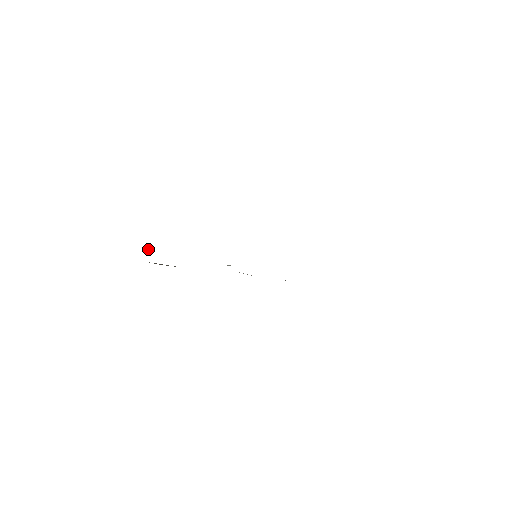
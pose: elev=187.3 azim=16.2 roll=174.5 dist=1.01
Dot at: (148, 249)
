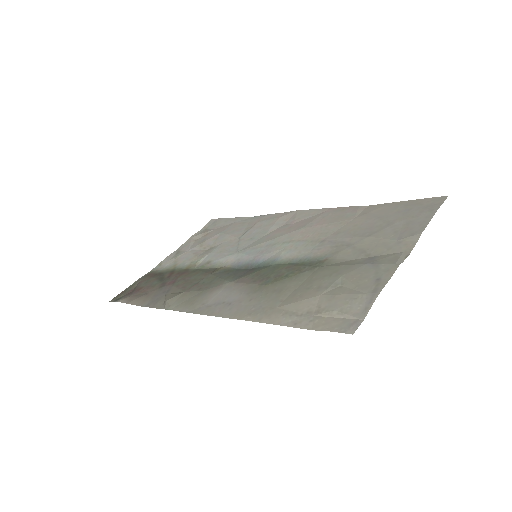
Dot at: (168, 307)
